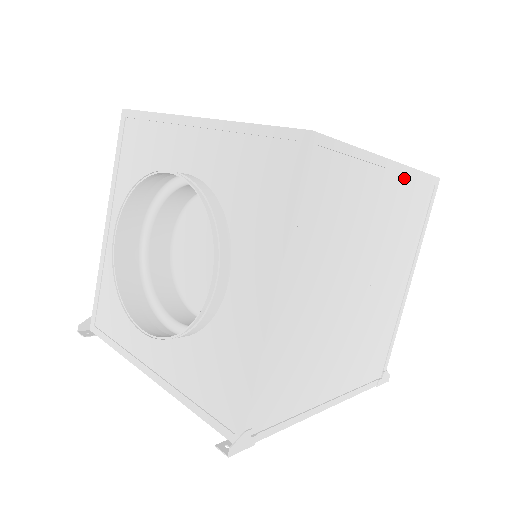
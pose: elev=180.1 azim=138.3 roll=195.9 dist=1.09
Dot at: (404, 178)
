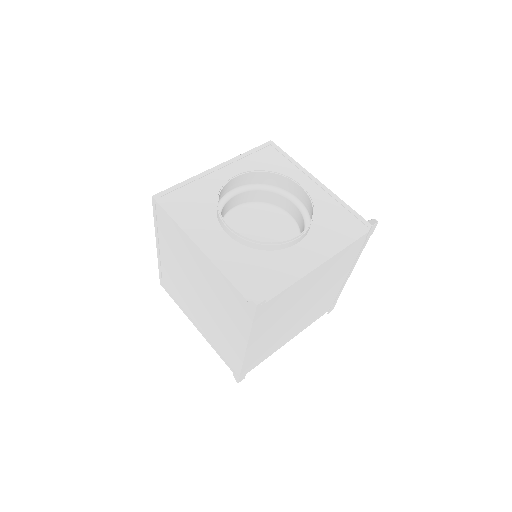
Dot at: occluded
